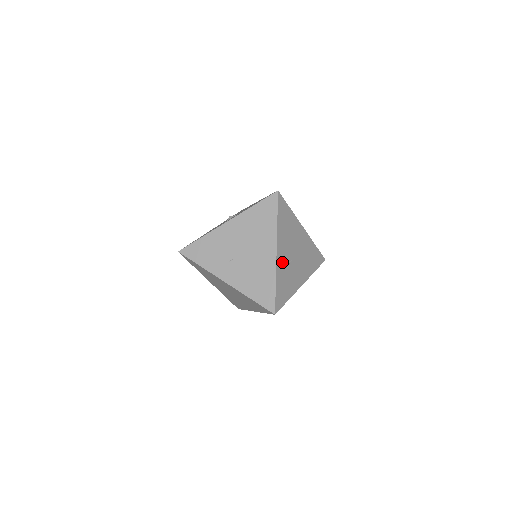
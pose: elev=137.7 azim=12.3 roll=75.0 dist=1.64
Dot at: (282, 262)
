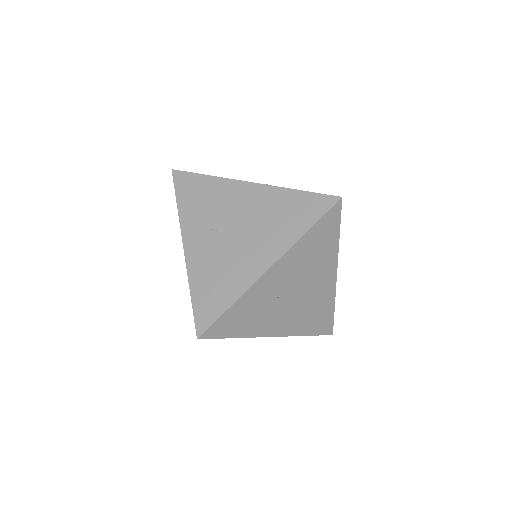
Dot at: (267, 287)
